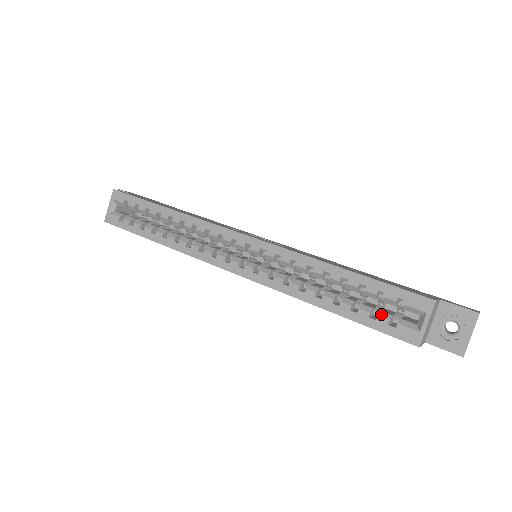
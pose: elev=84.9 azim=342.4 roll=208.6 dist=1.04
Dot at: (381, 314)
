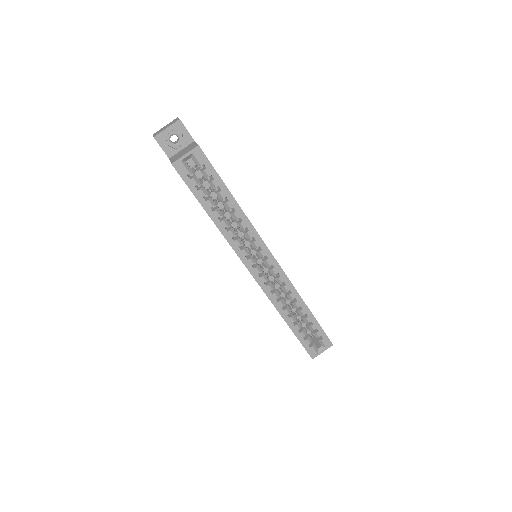
Dot at: (309, 338)
